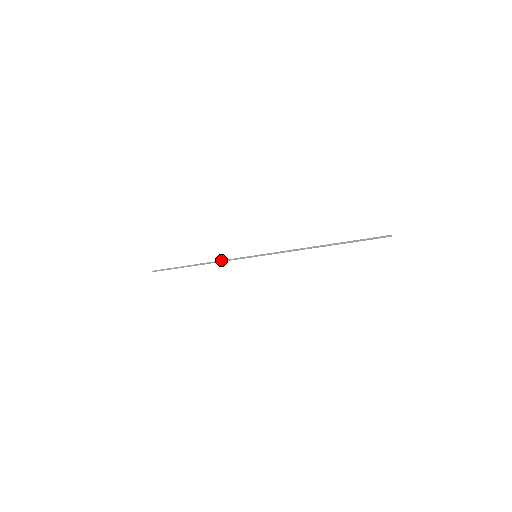
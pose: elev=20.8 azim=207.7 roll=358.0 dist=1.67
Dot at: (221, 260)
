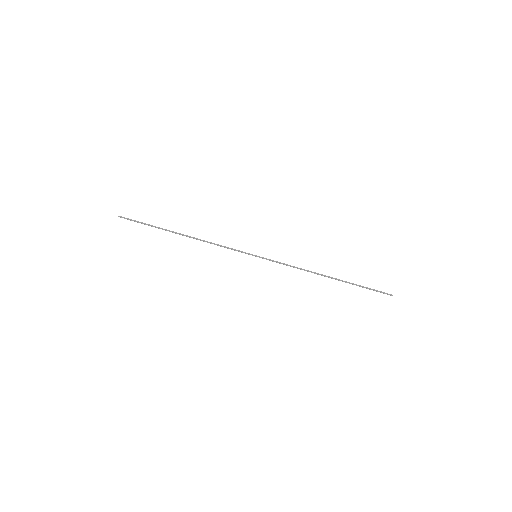
Dot at: (214, 243)
